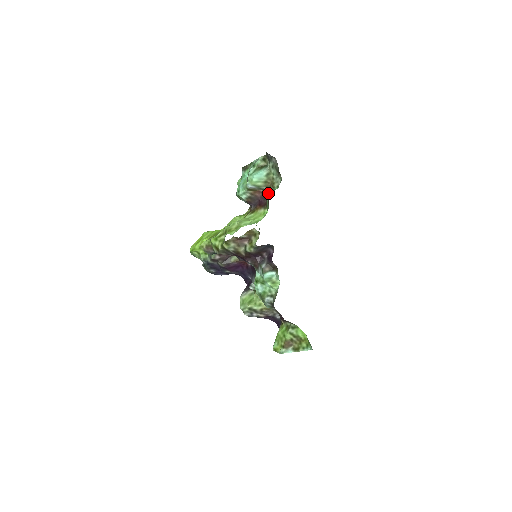
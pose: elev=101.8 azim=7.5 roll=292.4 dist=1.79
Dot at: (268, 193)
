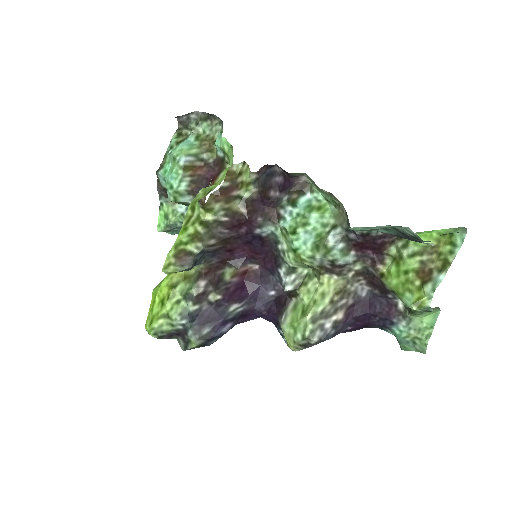
Dot at: (213, 156)
